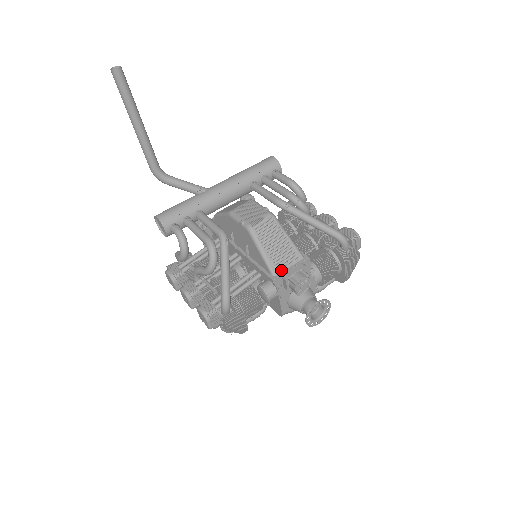
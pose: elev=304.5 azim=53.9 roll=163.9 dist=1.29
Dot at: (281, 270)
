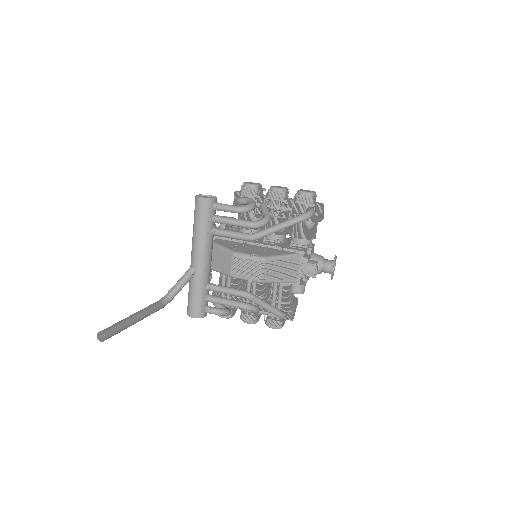
Dot at: (297, 276)
